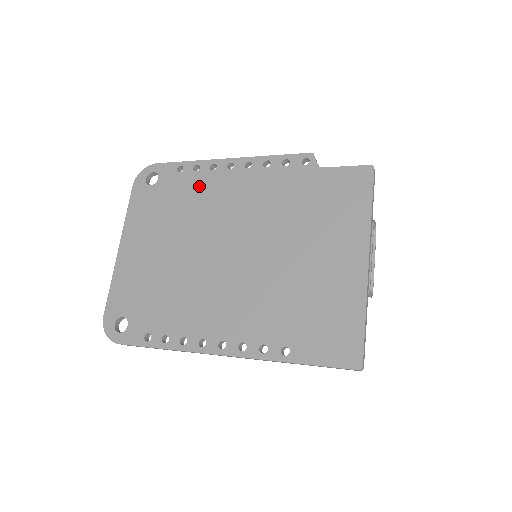
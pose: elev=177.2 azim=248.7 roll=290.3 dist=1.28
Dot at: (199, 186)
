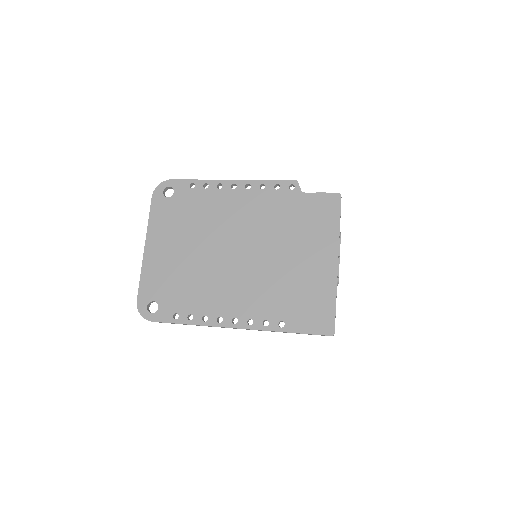
Dot at: (209, 201)
